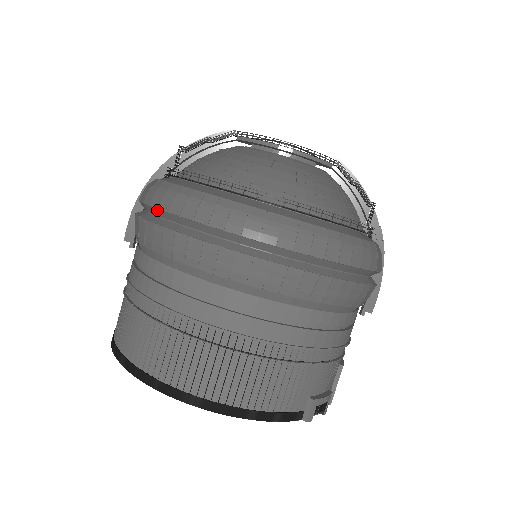
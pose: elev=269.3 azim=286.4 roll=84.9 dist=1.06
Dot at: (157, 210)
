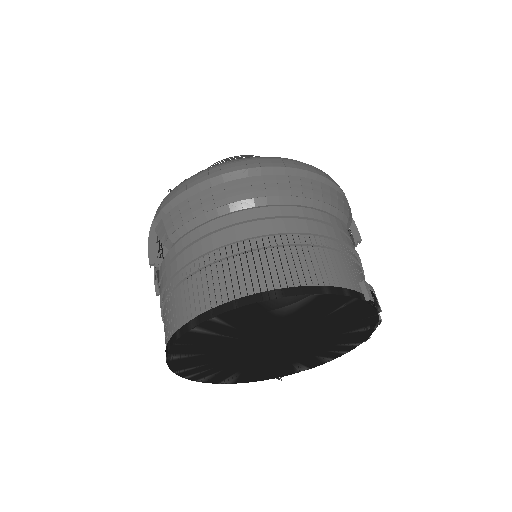
Dot at: (176, 199)
